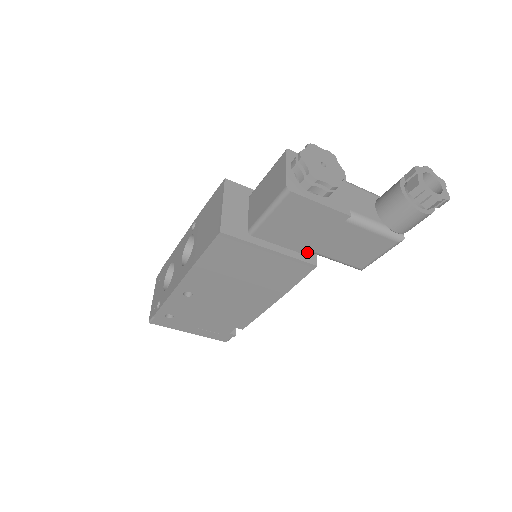
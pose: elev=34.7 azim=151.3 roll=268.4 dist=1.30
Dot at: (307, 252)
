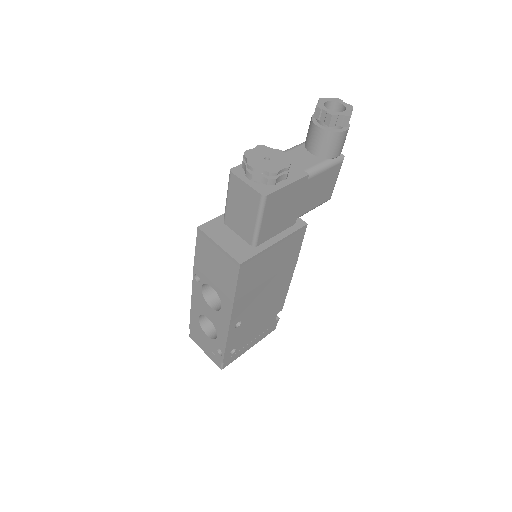
Dot at: (294, 222)
